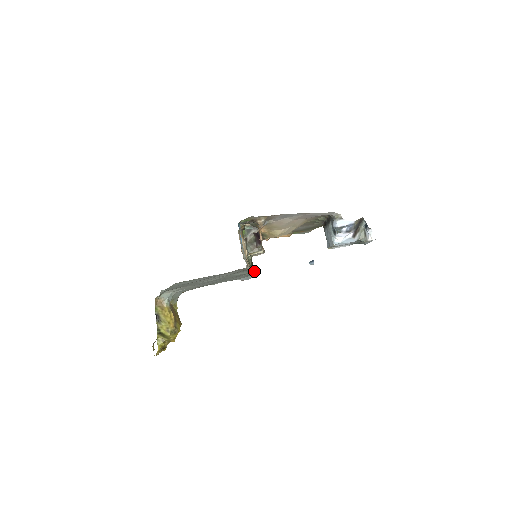
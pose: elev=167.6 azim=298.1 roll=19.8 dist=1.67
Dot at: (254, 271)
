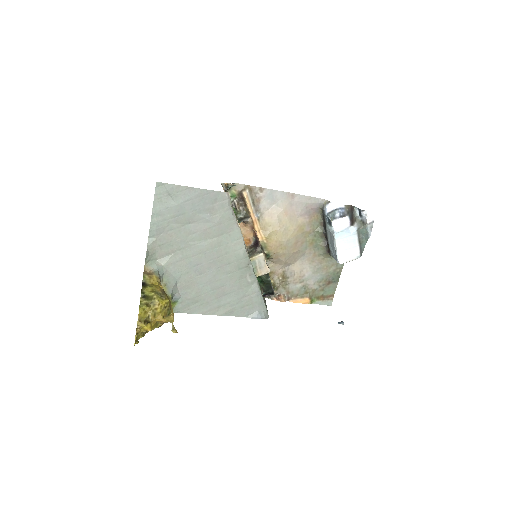
Dot at: (264, 299)
